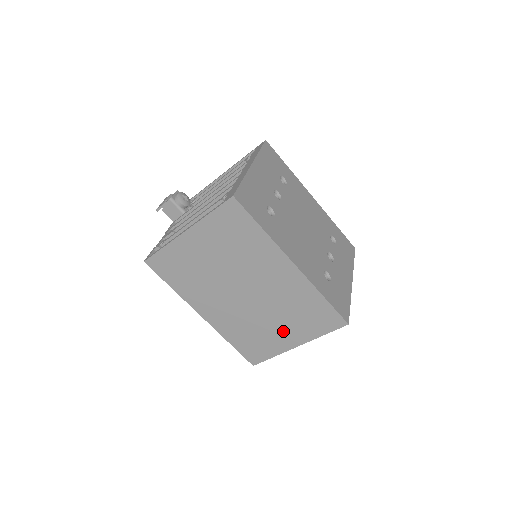
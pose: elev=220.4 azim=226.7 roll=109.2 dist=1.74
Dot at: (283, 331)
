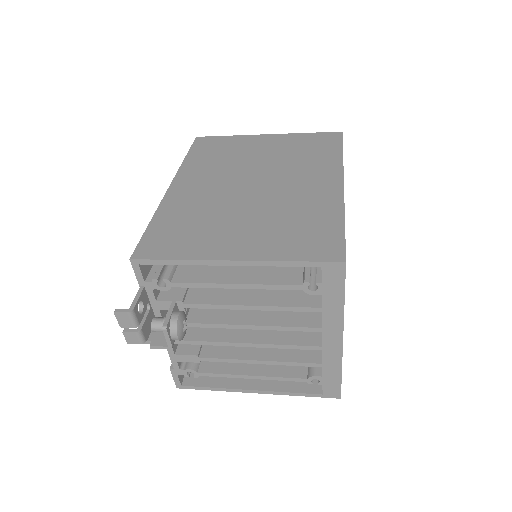
Dot at: occluded
